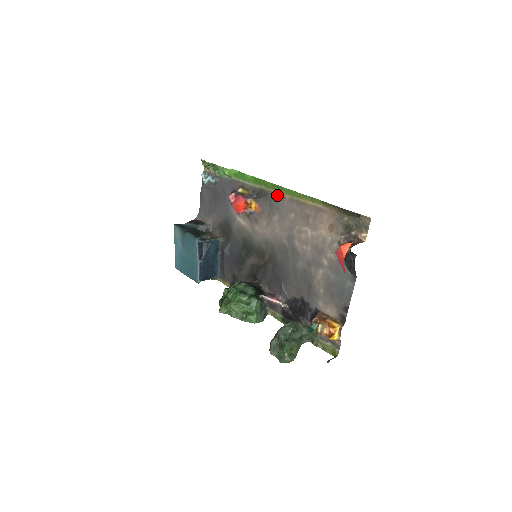
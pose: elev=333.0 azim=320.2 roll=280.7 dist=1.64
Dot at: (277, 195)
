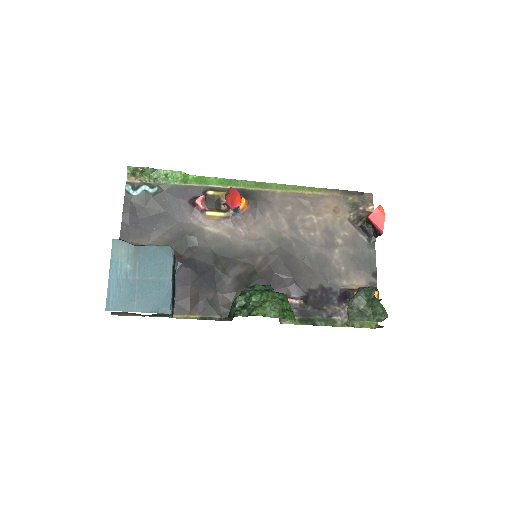
Dot at: (264, 192)
